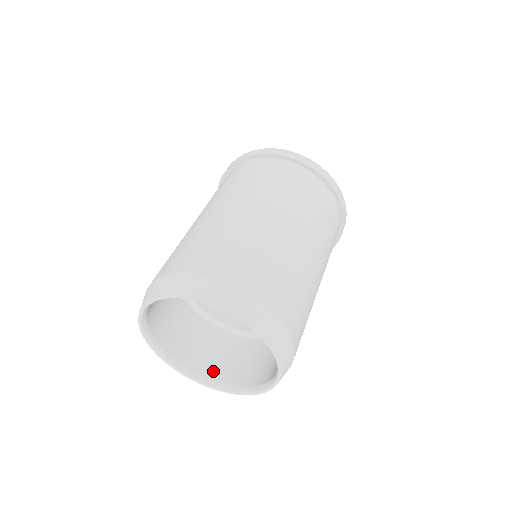
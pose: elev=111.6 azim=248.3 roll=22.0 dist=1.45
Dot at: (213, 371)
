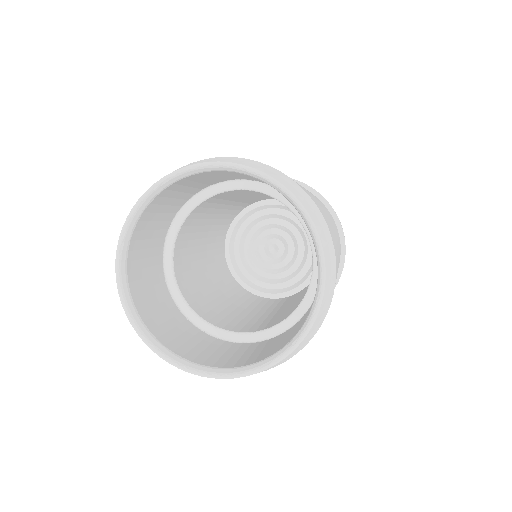
Dot at: (174, 344)
